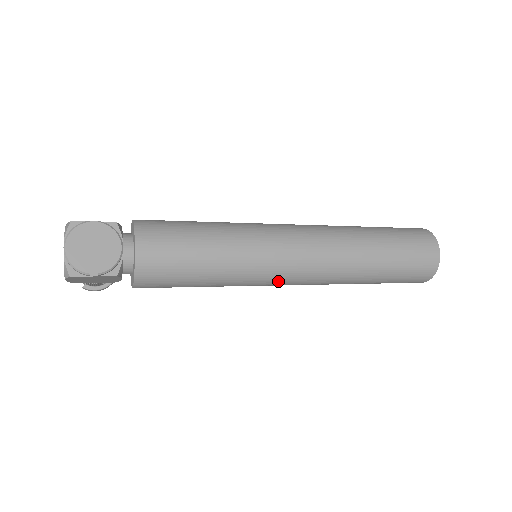
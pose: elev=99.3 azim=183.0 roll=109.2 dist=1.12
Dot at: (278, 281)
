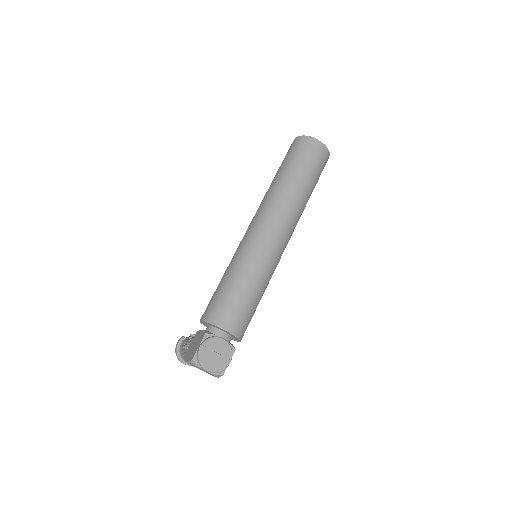
Dot at: occluded
